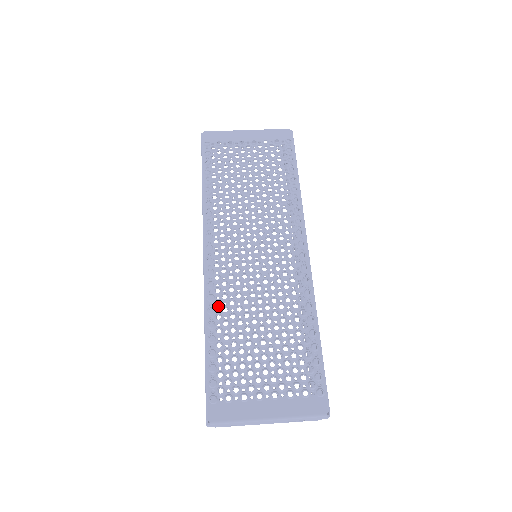
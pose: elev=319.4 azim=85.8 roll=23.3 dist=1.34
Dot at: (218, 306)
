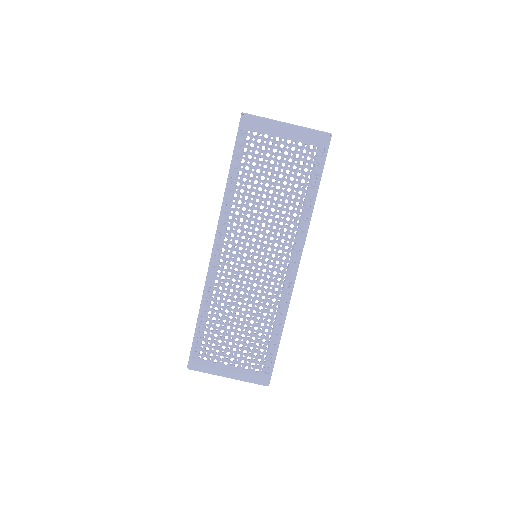
Dot at: (214, 294)
